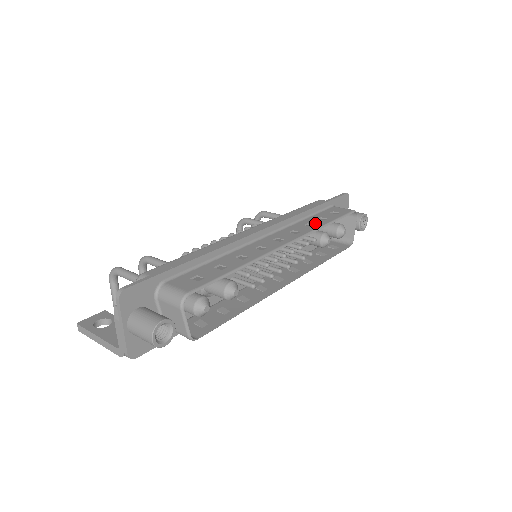
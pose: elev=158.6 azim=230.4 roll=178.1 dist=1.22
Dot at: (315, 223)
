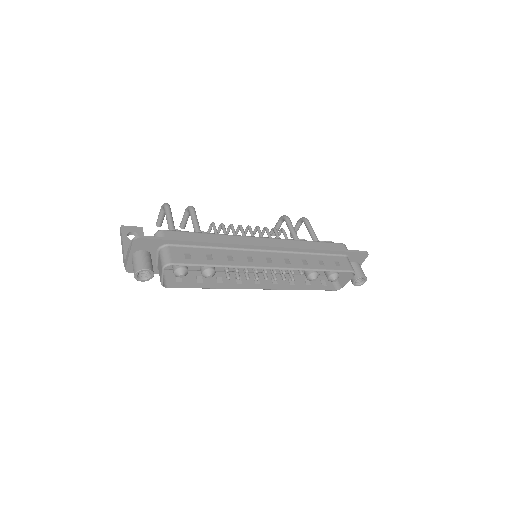
Dot at: (311, 263)
